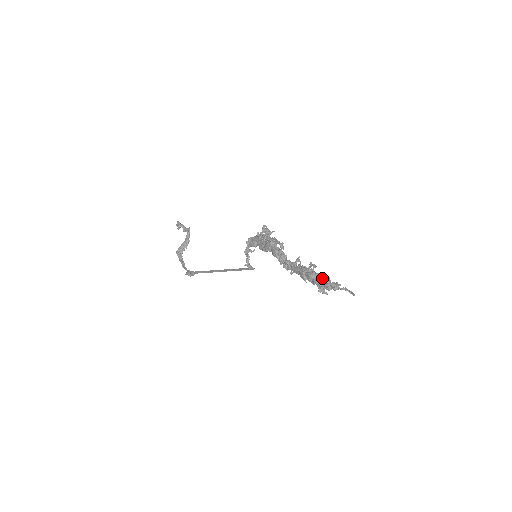
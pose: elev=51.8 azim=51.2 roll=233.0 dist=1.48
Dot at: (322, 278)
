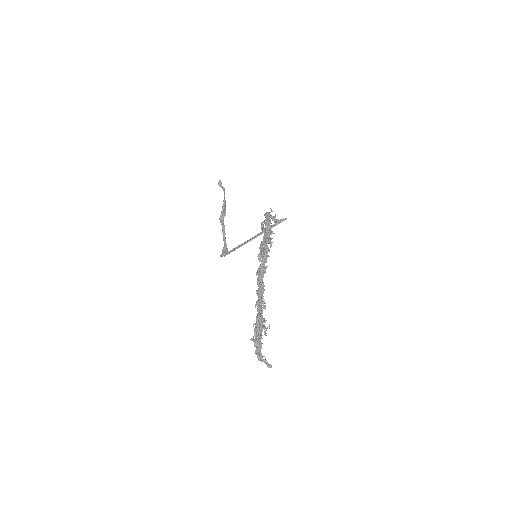
Dot at: (257, 343)
